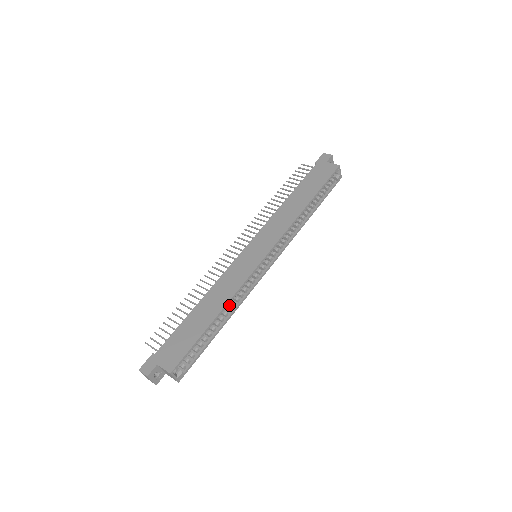
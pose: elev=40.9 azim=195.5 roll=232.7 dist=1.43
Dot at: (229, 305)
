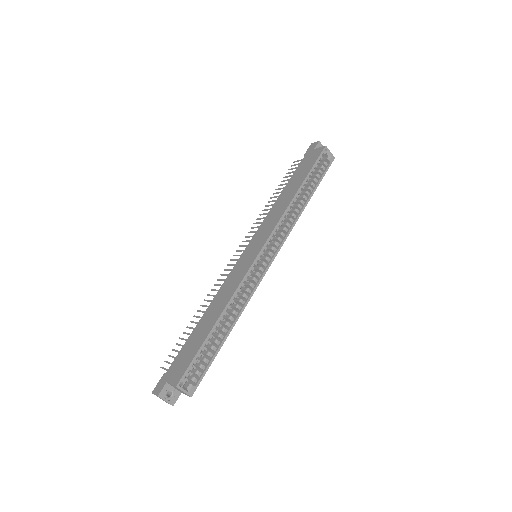
Dot at: (235, 310)
